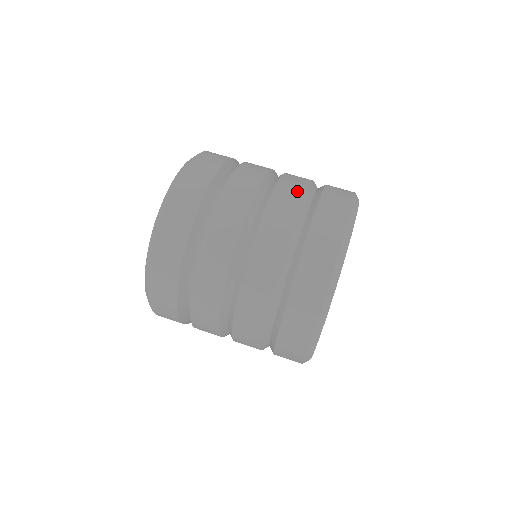
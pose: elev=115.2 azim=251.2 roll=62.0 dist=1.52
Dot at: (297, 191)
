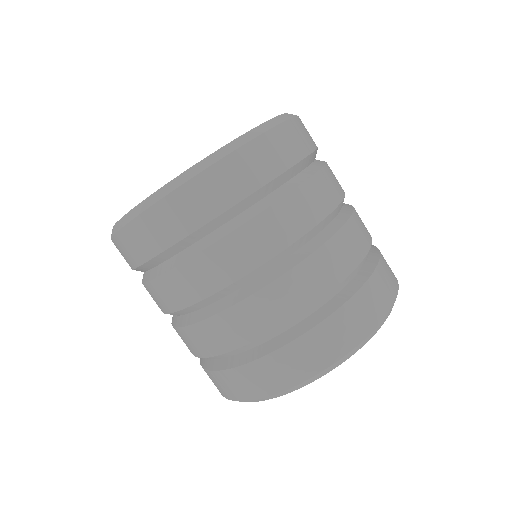
Dot at: (253, 328)
